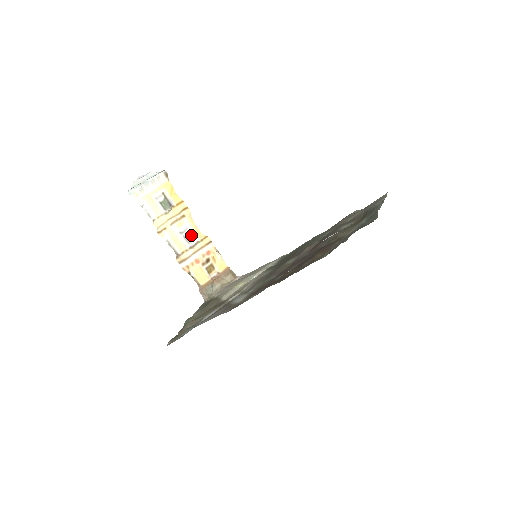
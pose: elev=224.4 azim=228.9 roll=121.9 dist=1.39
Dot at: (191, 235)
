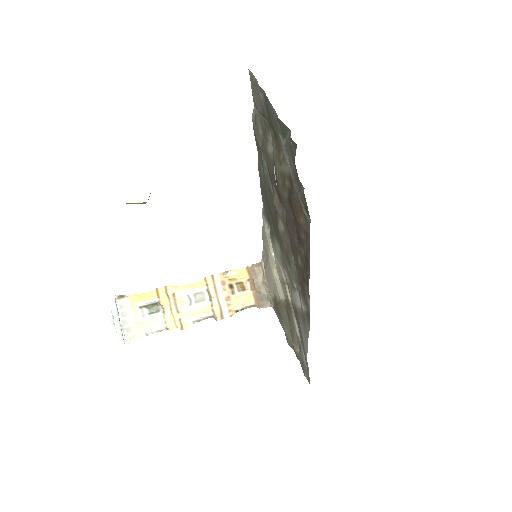
Dot at: (197, 294)
